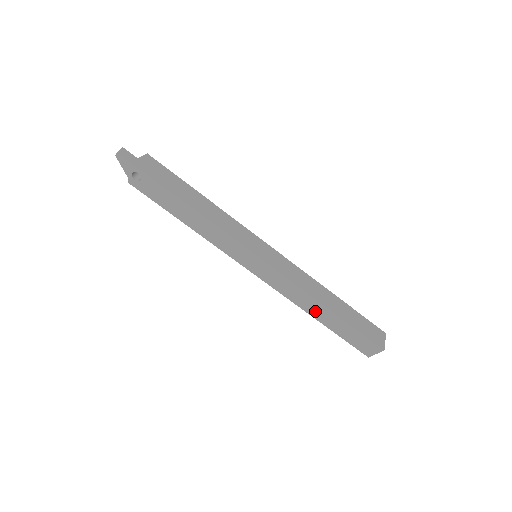
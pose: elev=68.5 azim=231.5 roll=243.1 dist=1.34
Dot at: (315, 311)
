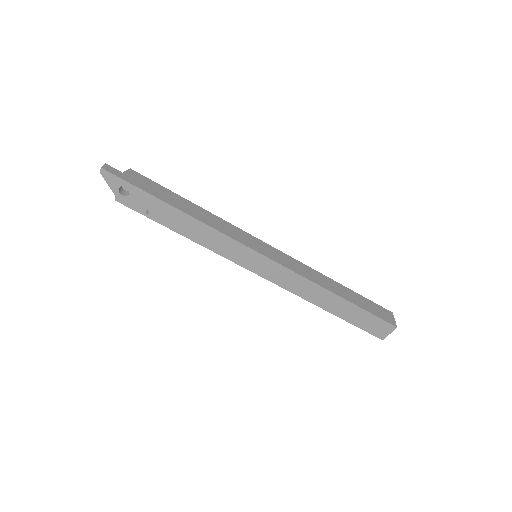
Dot at: (324, 301)
